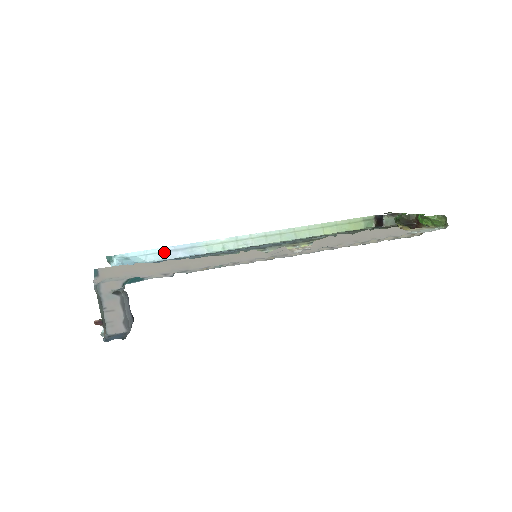
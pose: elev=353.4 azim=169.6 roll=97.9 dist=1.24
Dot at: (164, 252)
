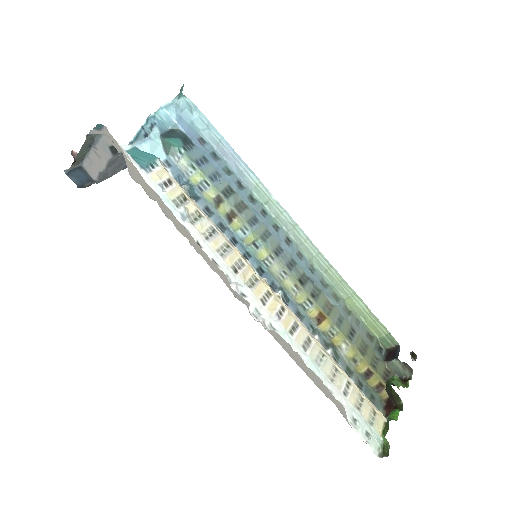
Dot at: (223, 144)
